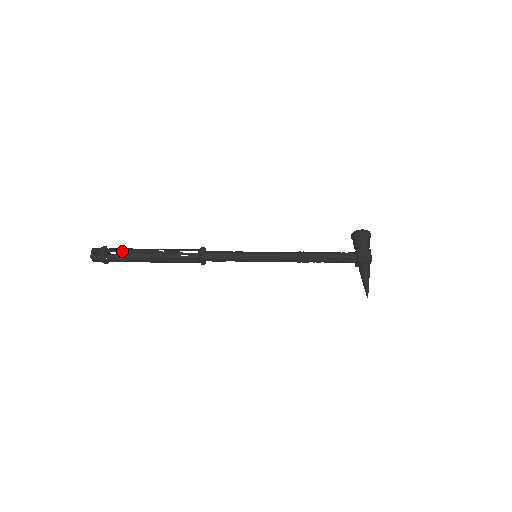
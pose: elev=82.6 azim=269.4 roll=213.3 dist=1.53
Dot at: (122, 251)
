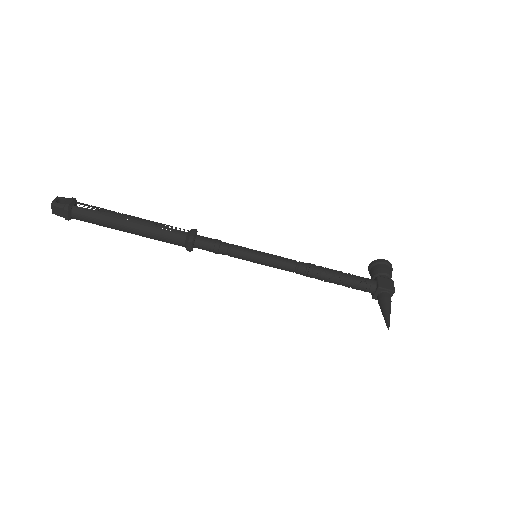
Dot at: (94, 207)
